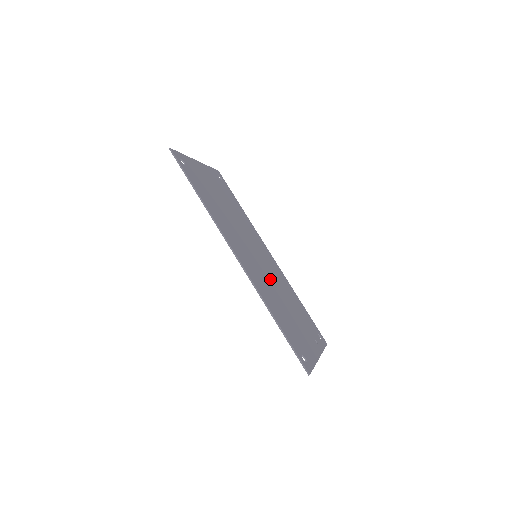
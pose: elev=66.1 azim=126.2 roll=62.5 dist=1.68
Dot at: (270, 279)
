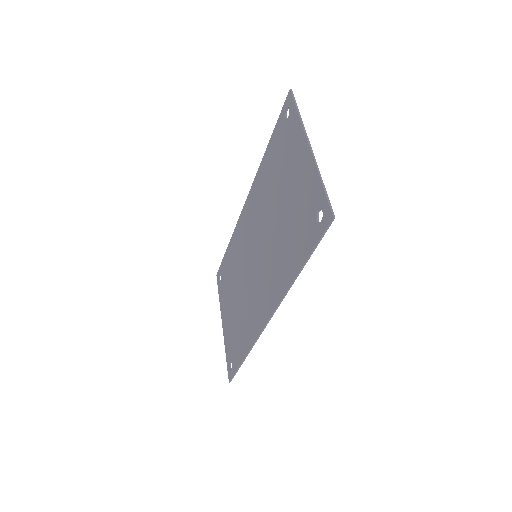
Dot at: (248, 278)
